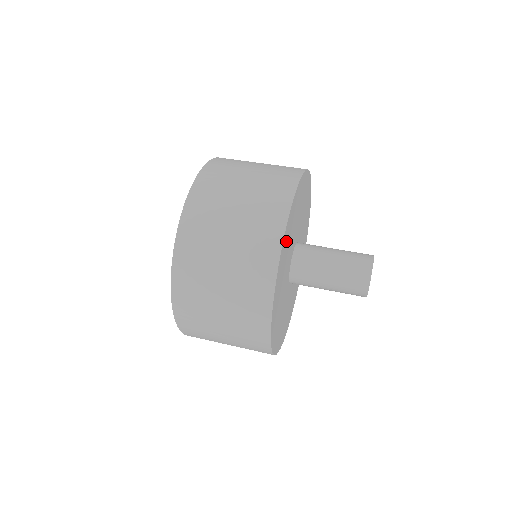
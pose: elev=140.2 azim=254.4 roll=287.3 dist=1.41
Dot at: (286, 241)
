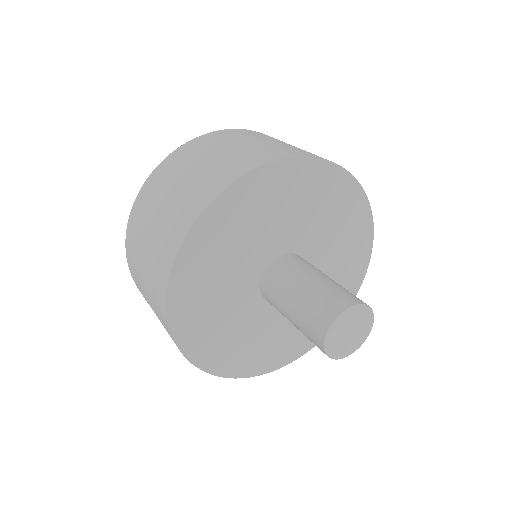
Dot at: (205, 247)
